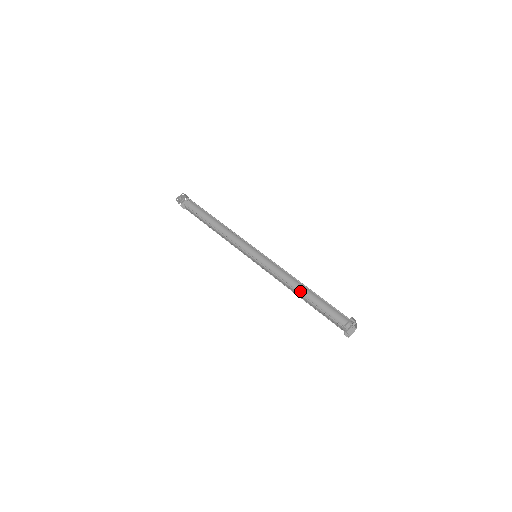
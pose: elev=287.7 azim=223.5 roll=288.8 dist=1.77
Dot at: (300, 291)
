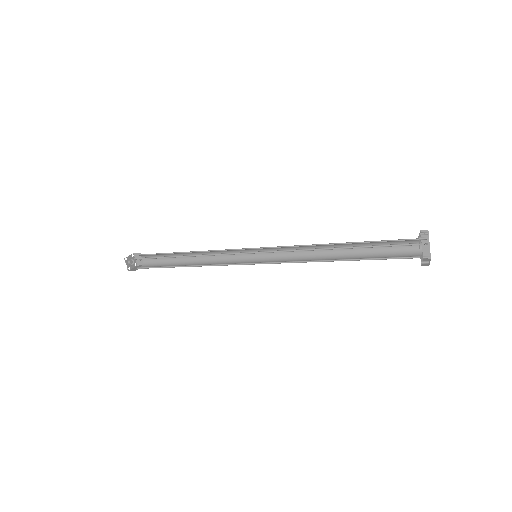
Dot at: (333, 259)
